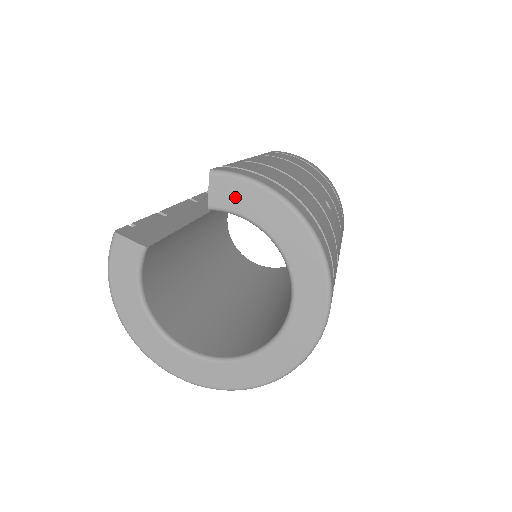
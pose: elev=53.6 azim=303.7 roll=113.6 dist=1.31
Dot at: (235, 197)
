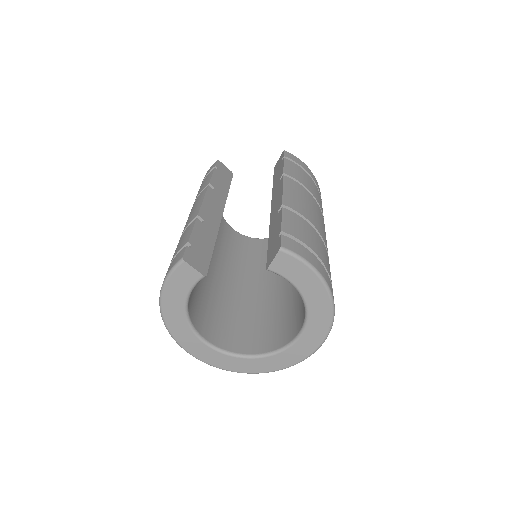
Dot at: (291, 270)
